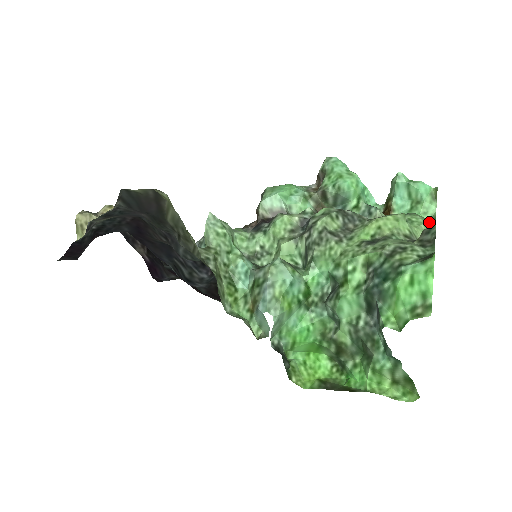
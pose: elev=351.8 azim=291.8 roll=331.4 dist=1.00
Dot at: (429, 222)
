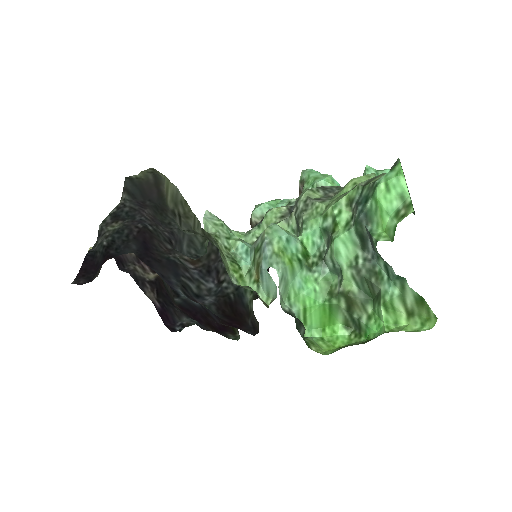
Dot at: occluded
